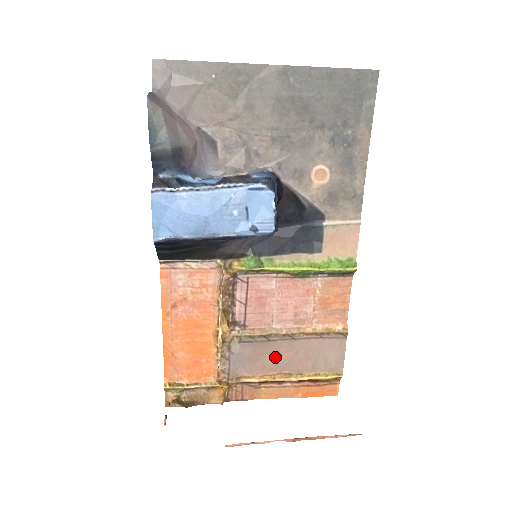
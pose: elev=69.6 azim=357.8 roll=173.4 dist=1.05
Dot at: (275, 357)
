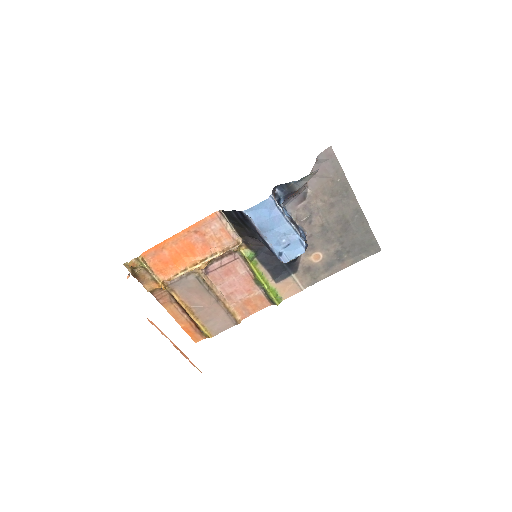
Dot at: (199, 300)
